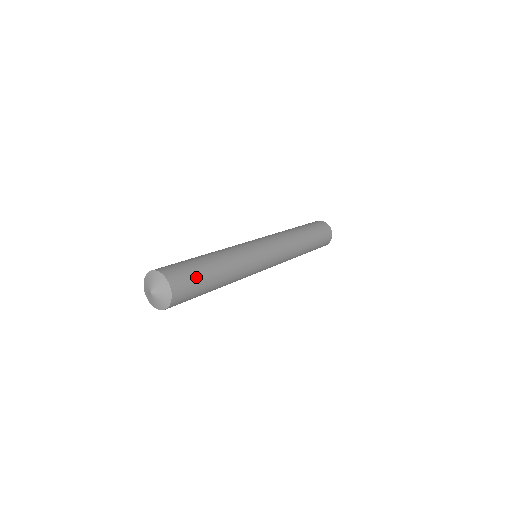
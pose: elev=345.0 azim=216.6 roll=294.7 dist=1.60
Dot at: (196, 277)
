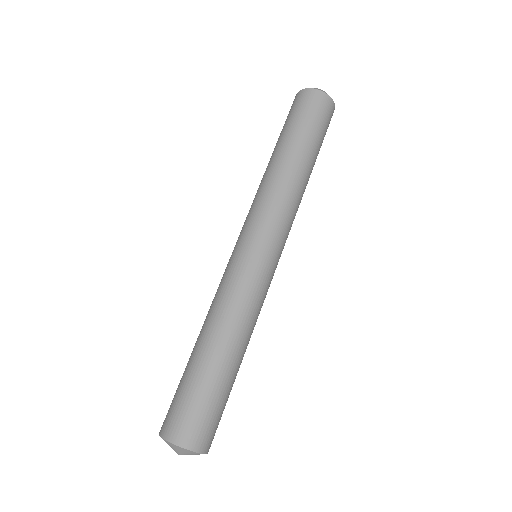
Dot at: (223, 407)
